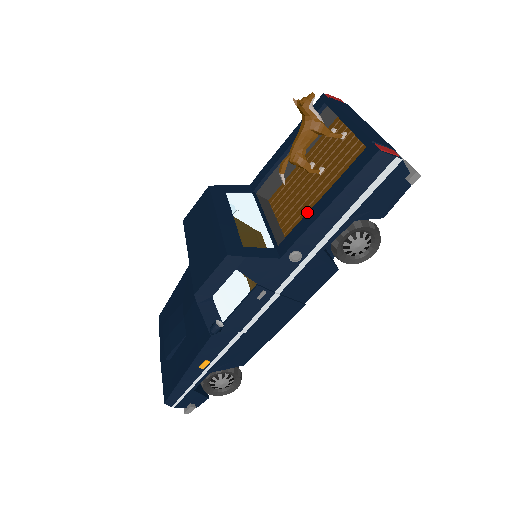
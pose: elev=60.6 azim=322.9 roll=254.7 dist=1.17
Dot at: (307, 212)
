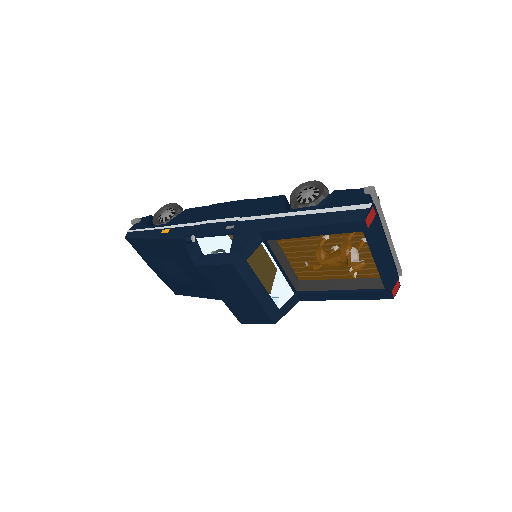
Dot at: (315, 264)
